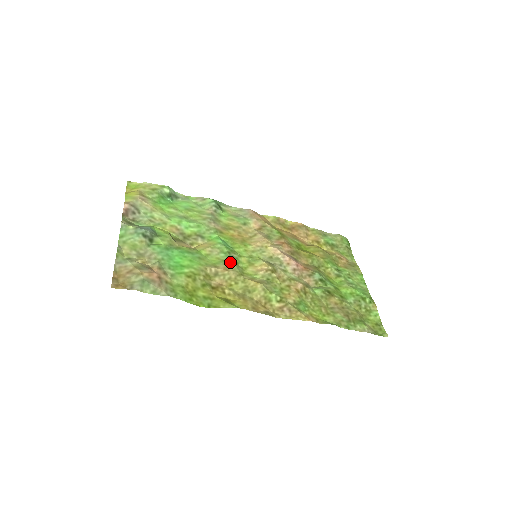
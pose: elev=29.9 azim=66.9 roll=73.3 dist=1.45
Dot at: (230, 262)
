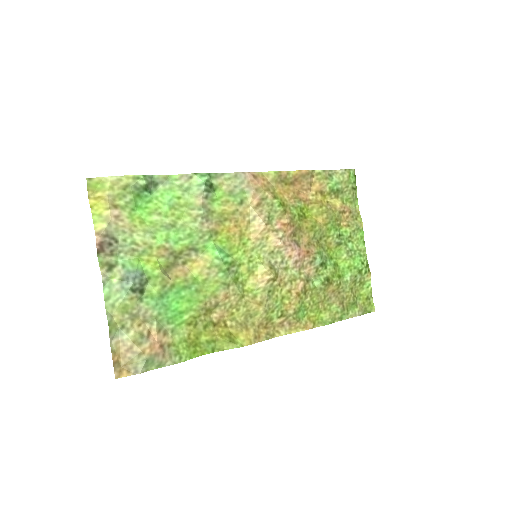
Dot at: (230, 283)
